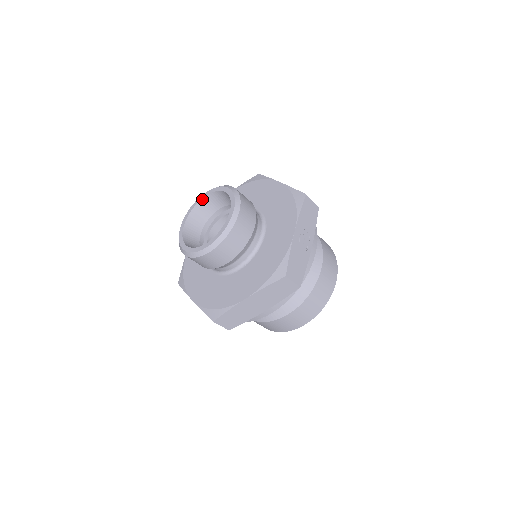
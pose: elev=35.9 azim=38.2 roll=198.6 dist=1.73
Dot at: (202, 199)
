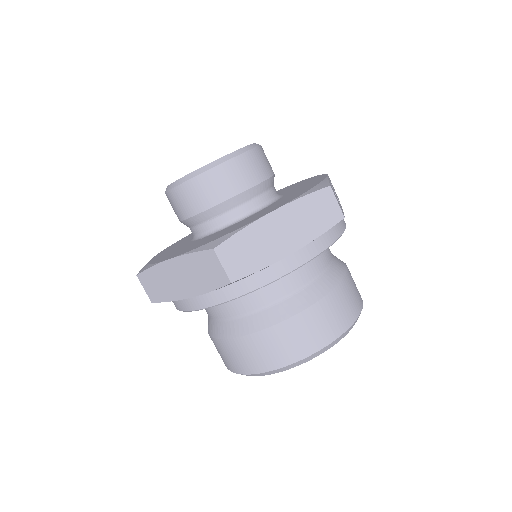
Dot at: occluded
